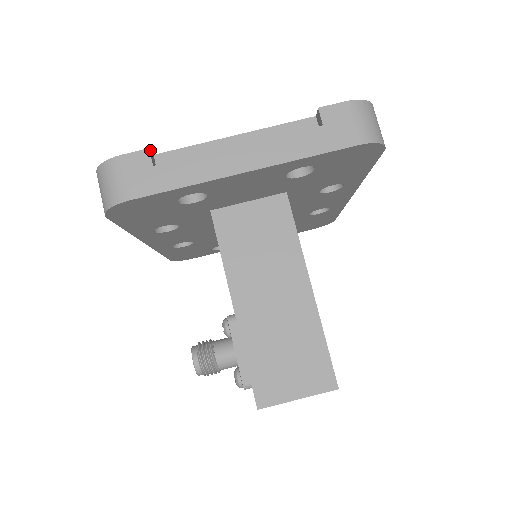
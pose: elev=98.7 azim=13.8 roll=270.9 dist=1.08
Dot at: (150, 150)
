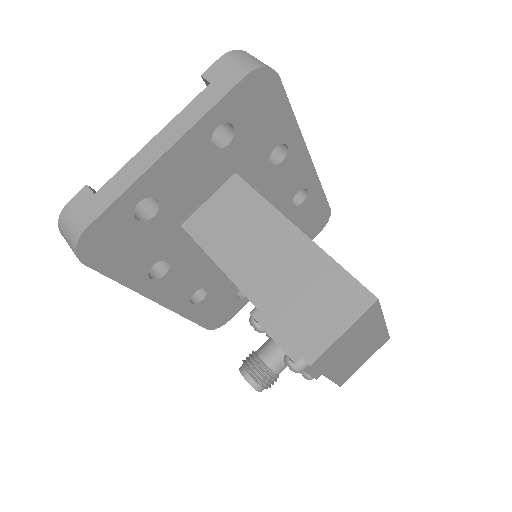
Dot at: (89, 187)
